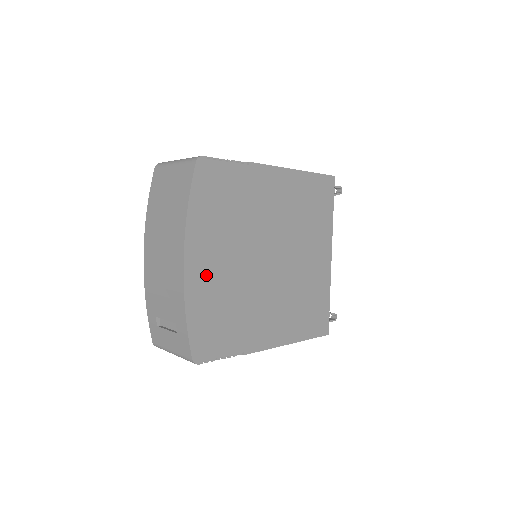
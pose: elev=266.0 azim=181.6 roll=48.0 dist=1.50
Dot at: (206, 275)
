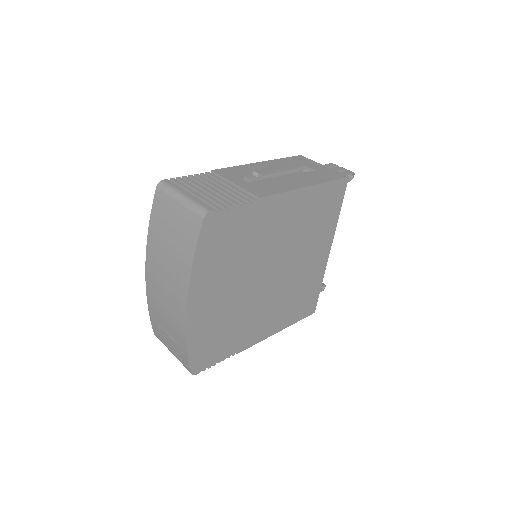
Dot at: (207, 310)
